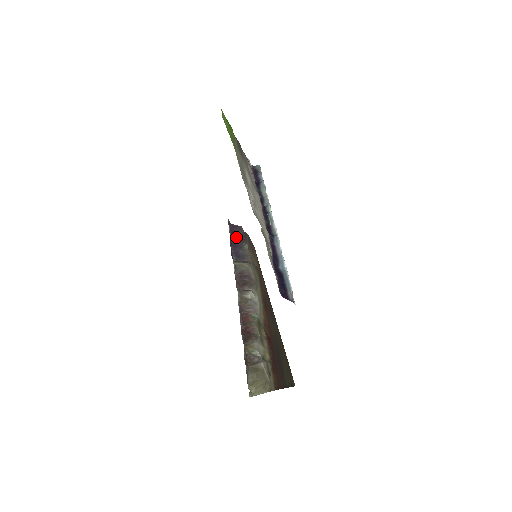
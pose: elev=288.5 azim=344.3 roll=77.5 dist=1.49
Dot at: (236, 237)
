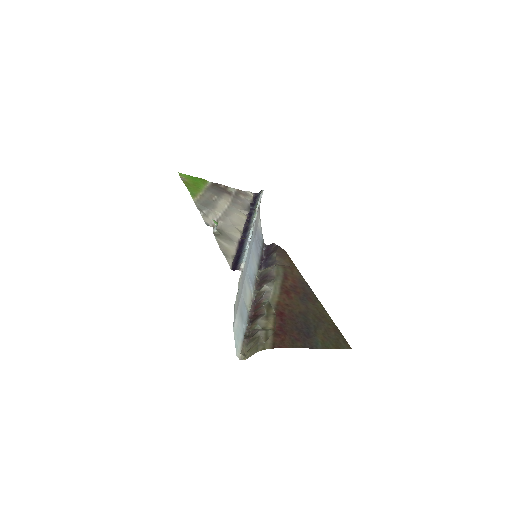
Dot at: (268, 253)
